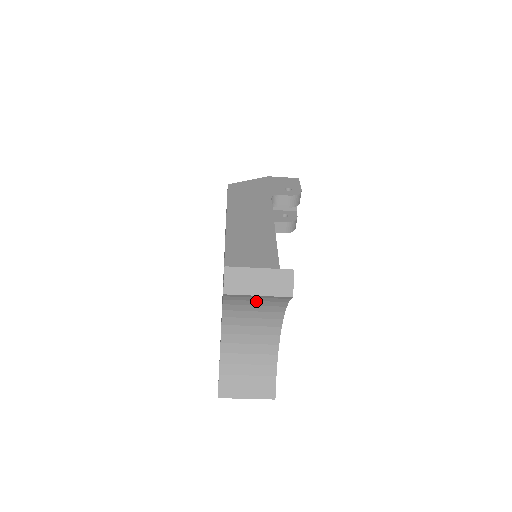
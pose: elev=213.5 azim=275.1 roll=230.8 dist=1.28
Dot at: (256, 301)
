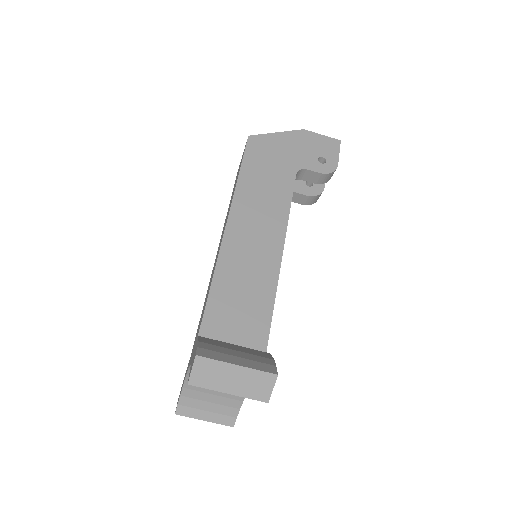
Dot at: occluded
